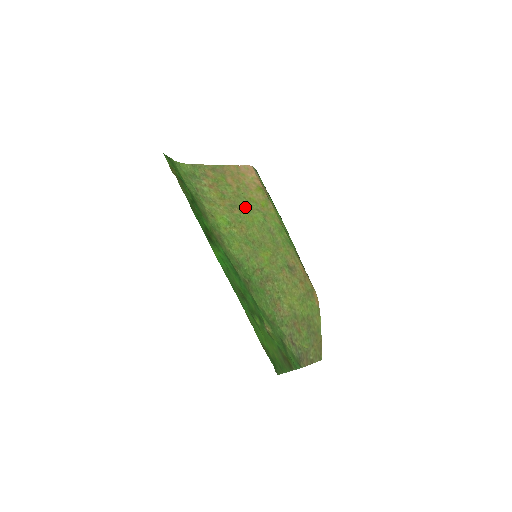
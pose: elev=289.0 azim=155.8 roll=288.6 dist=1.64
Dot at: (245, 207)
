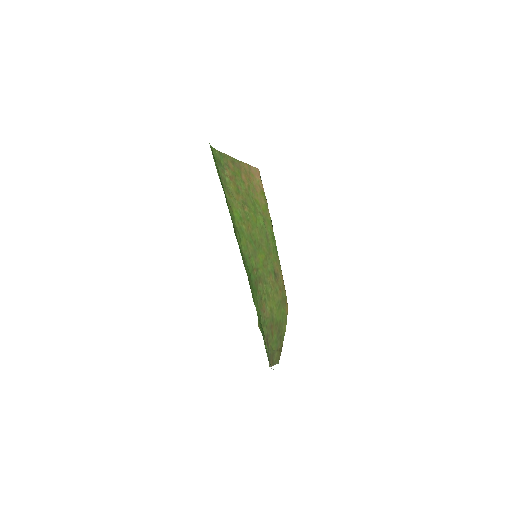
Dot at: (252, 207)
